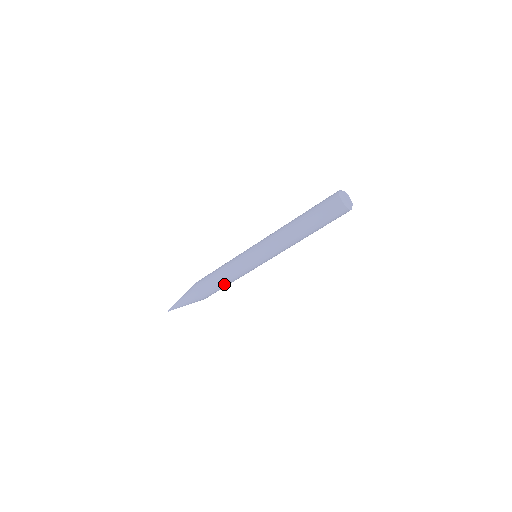
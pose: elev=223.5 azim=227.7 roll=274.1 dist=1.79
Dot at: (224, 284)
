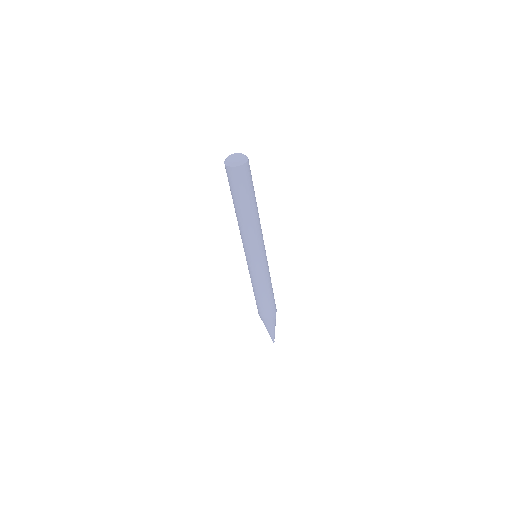
Dot at: (259, 295)
